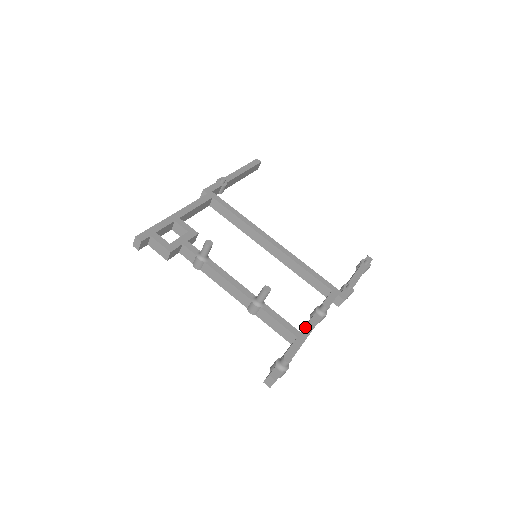
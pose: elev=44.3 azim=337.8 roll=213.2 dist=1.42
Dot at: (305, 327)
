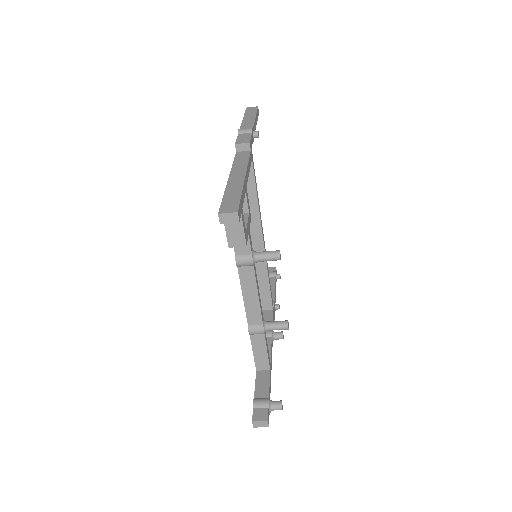
Dot at: (271, 357)
